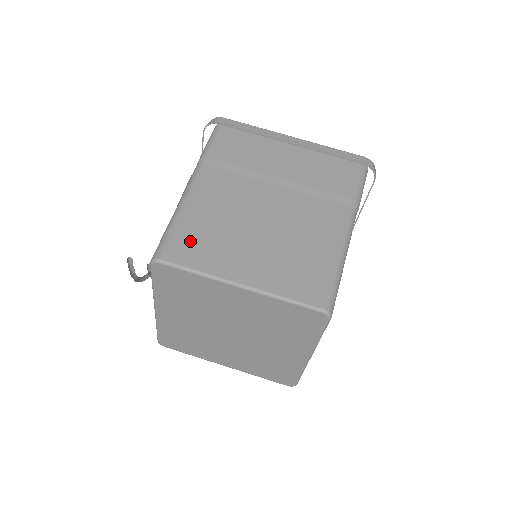
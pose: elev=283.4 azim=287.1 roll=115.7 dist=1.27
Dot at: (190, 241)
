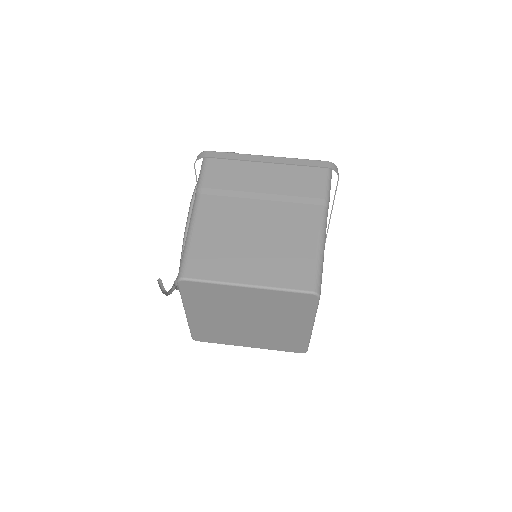
Dot at: (203, 259)
